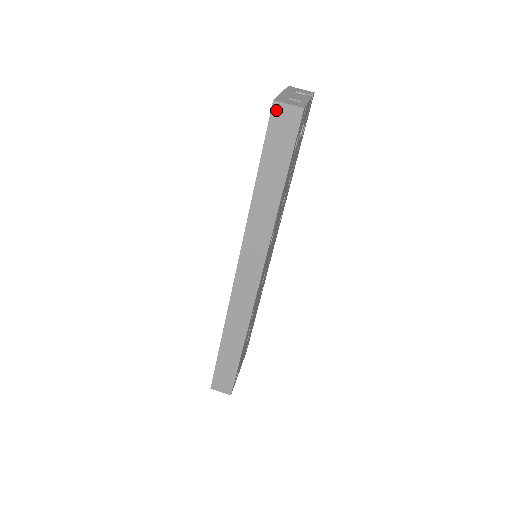
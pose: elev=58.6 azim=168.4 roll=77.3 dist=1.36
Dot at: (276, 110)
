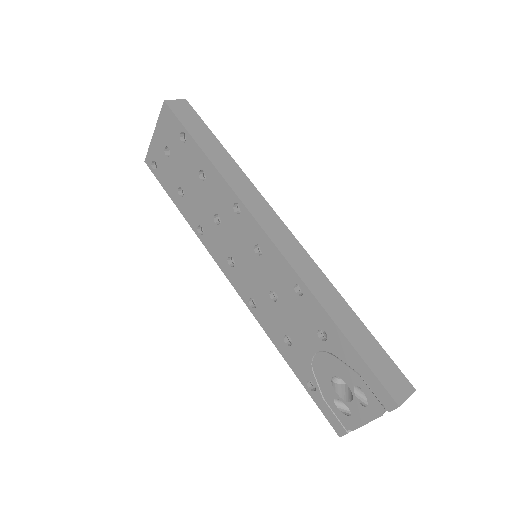
Dot at: (171, 105)
